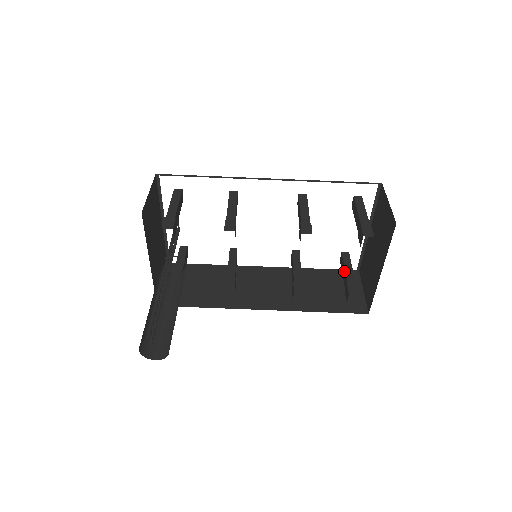
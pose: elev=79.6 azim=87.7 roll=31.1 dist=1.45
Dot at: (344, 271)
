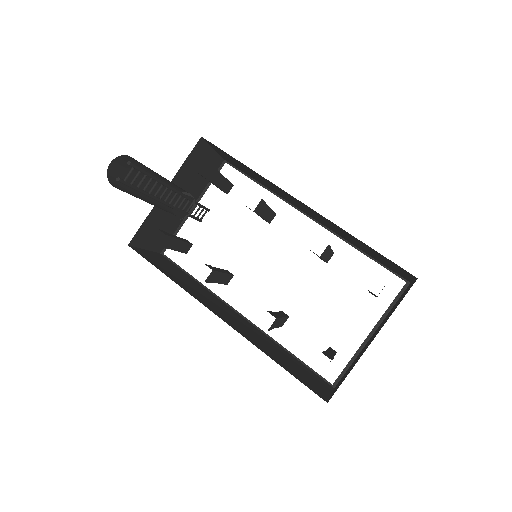
Dot at: occluded
